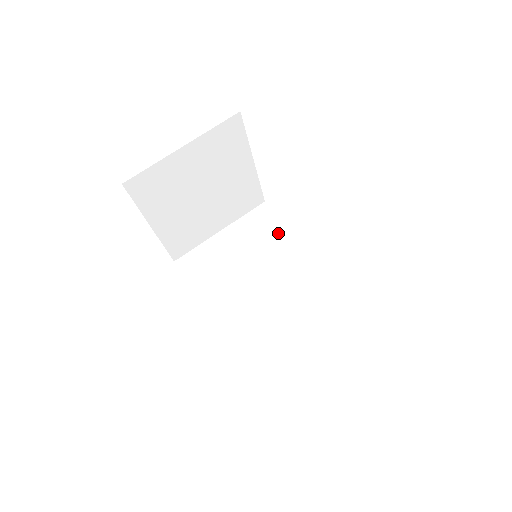
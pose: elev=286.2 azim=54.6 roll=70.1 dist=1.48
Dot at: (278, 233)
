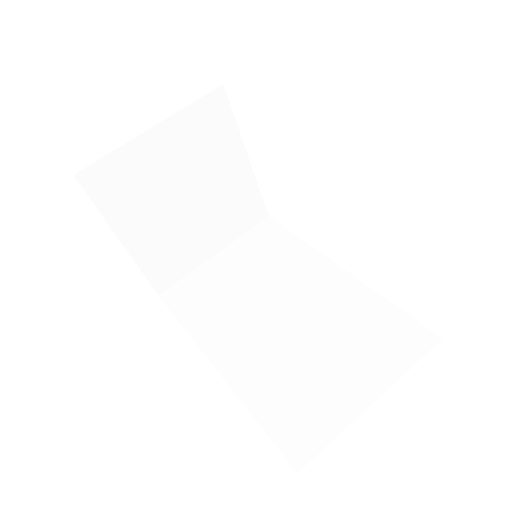
Dot at: (288, 247)
